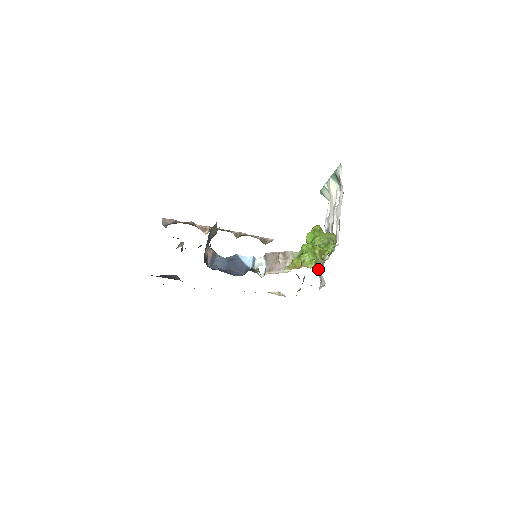
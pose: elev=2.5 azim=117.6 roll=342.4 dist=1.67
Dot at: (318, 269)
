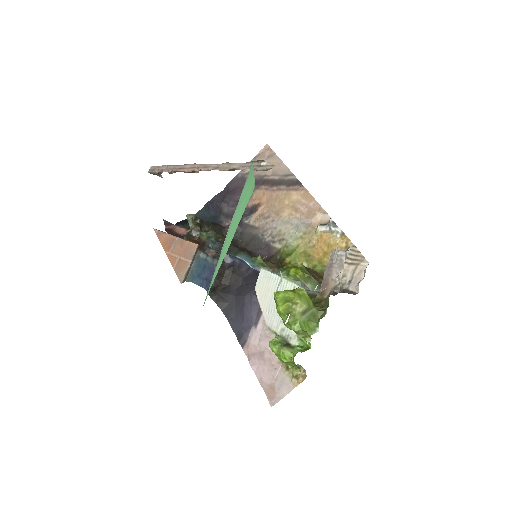
Dot at: occluded
